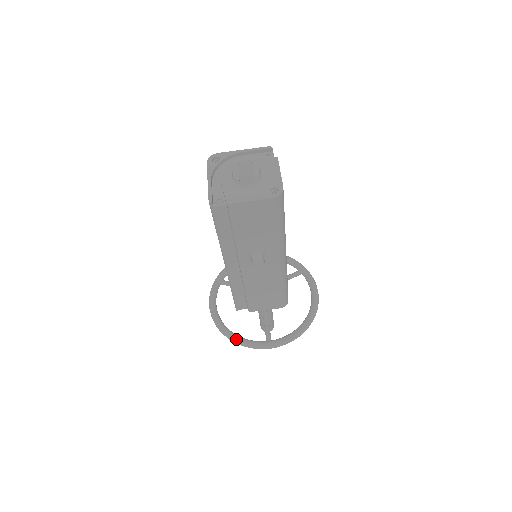
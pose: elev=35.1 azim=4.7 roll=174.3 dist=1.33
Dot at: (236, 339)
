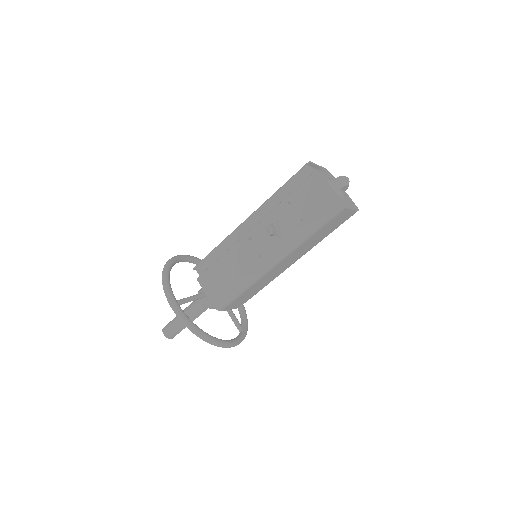
Dot at: (167, 274)
